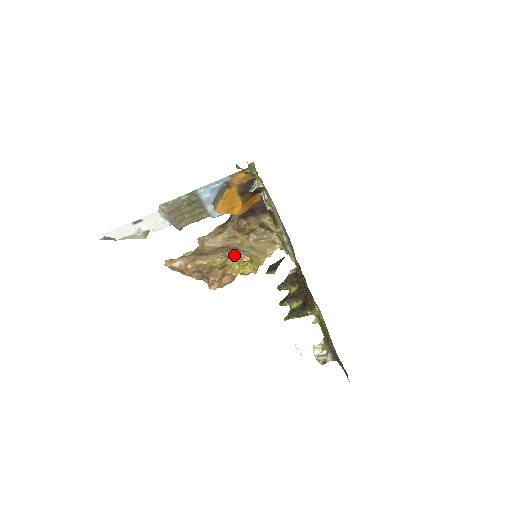
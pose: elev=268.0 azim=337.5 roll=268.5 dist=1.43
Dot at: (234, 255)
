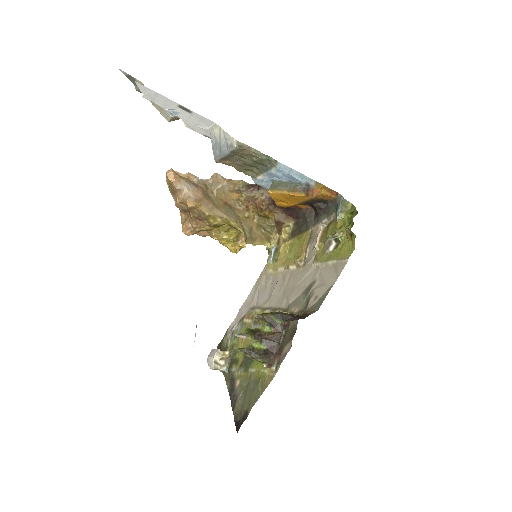
Dot at: (234, 227)
